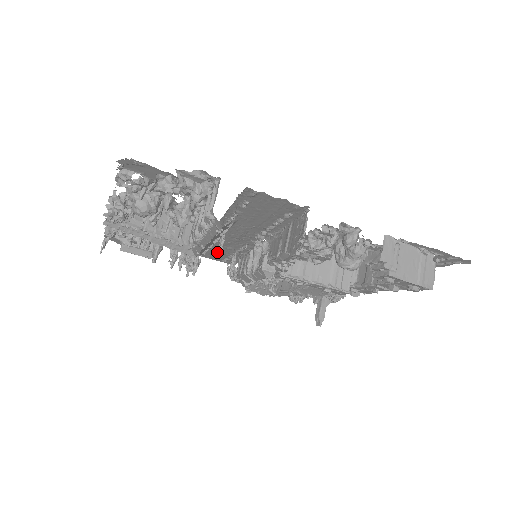
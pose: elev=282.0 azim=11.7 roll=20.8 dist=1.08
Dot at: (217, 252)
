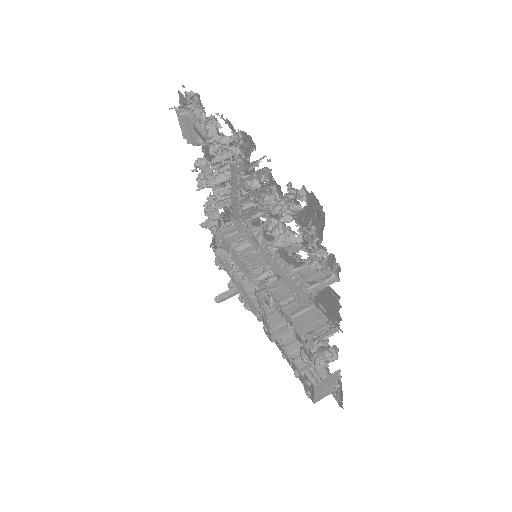
Dot at: occluded
